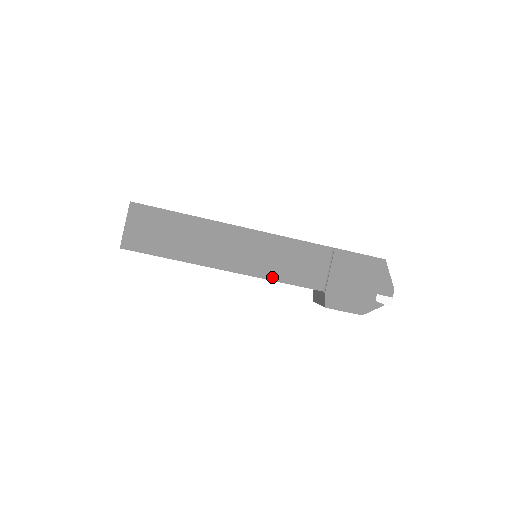
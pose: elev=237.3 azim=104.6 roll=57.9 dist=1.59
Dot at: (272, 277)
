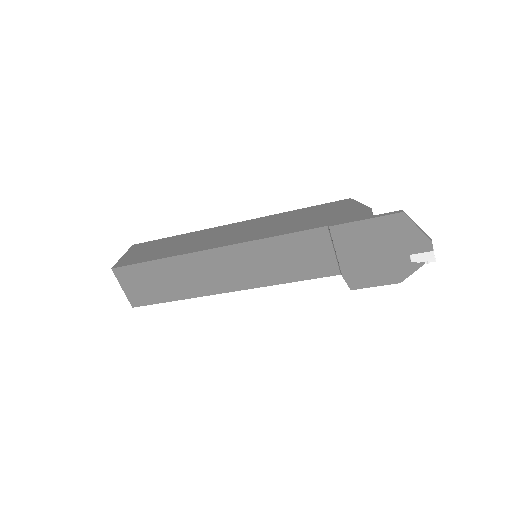
Dot at: (276, 281)
